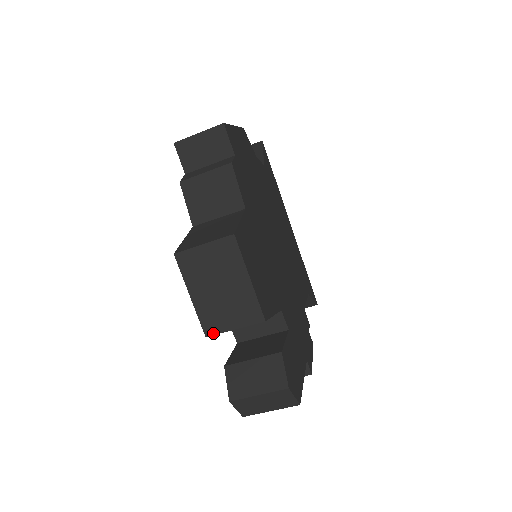
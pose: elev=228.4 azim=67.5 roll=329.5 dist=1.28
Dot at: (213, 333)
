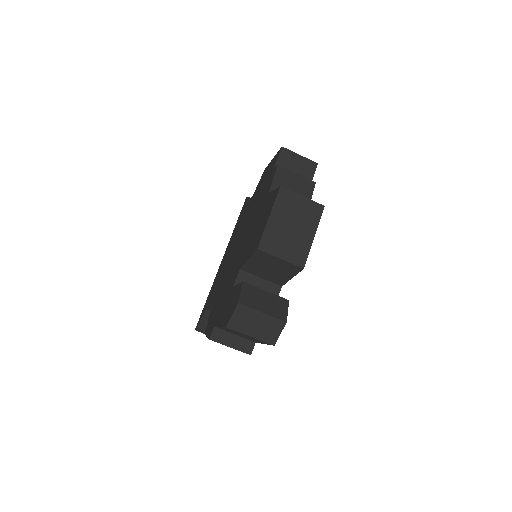
Dot at: (265, 250)
